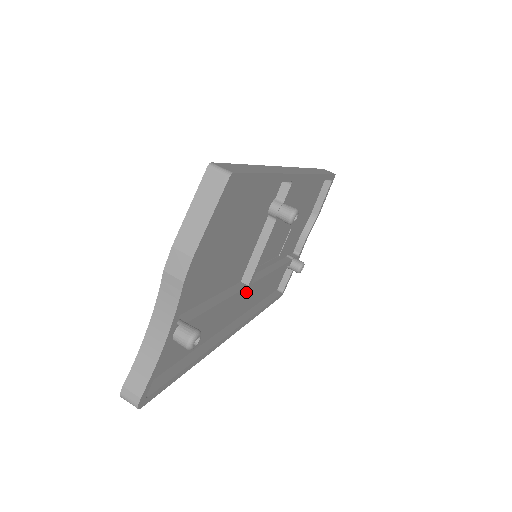
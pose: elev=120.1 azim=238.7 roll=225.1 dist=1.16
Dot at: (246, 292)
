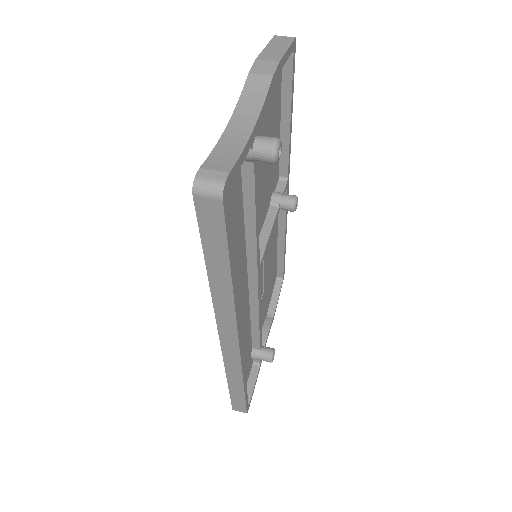
Dot at: (244, 307)
